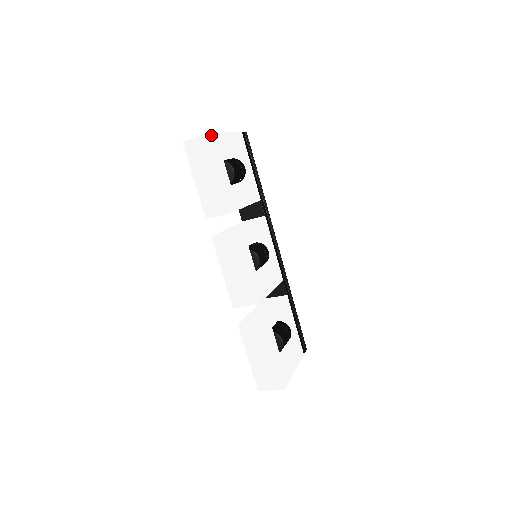
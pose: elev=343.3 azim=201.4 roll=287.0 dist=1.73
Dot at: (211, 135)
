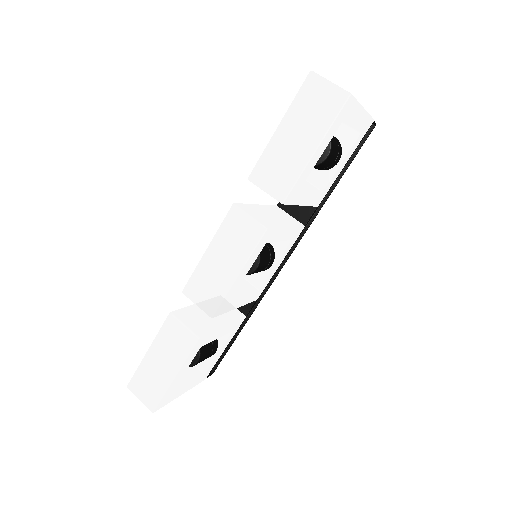
Dot at: (350, 98)
